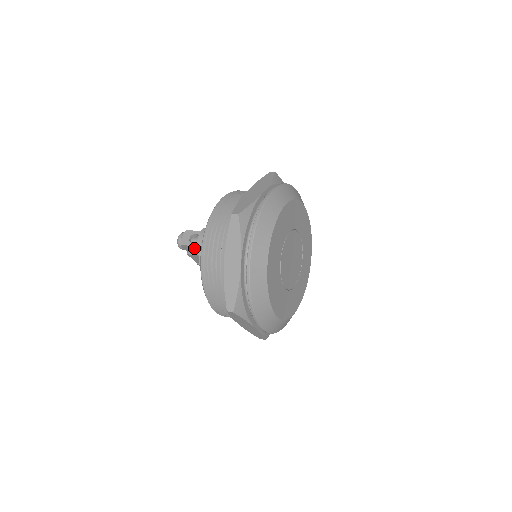
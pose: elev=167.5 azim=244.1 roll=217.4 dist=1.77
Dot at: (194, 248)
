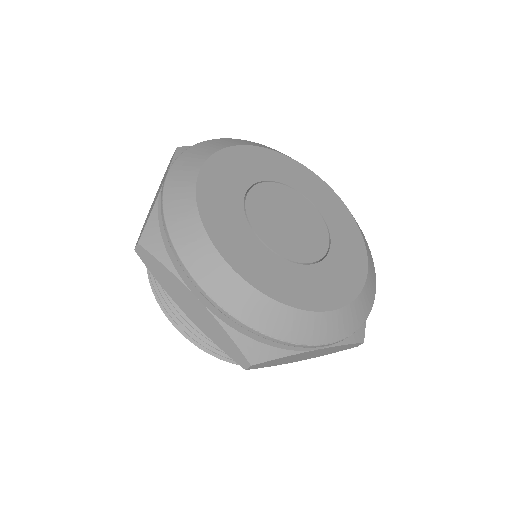
Dot at: occluded
